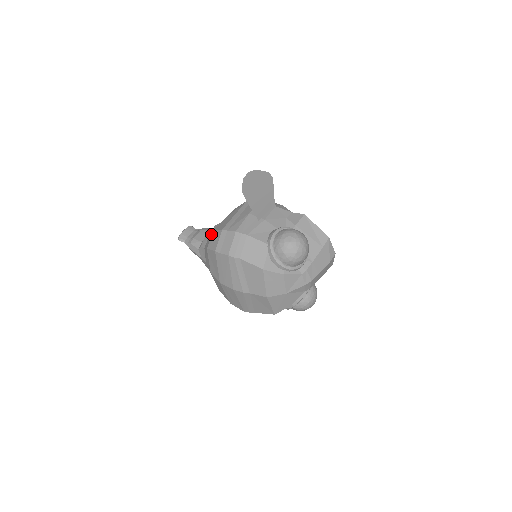
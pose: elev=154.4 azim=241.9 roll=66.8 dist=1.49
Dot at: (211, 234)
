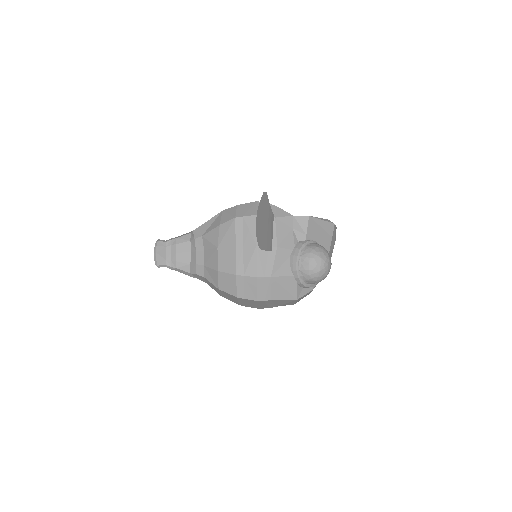
Dot at: (215, 273)
